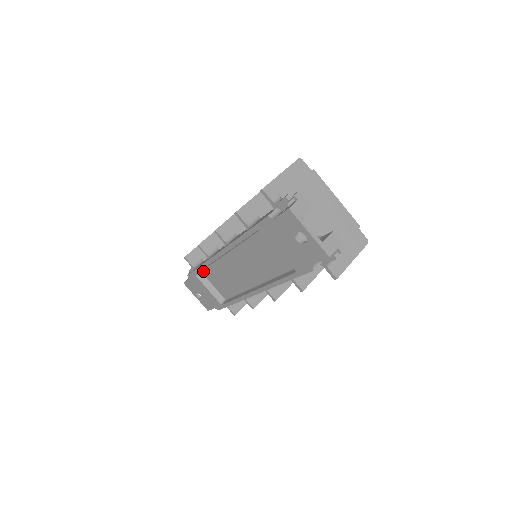
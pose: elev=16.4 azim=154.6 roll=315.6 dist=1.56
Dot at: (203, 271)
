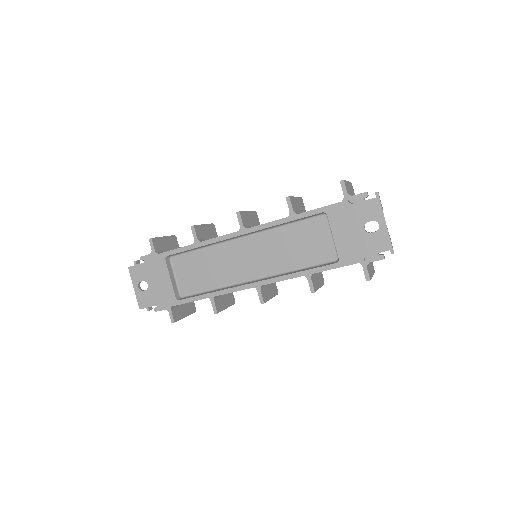
Dot at: (175, 257)
